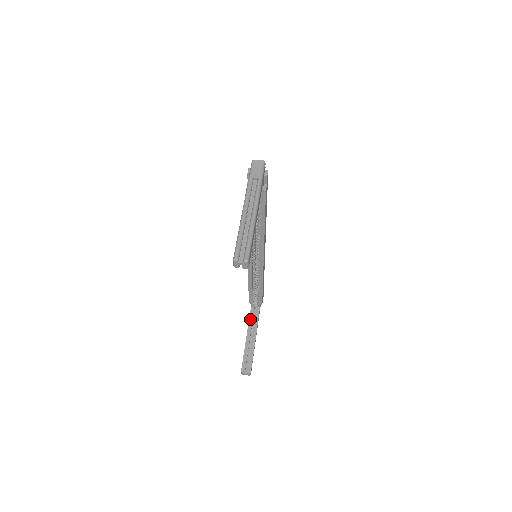
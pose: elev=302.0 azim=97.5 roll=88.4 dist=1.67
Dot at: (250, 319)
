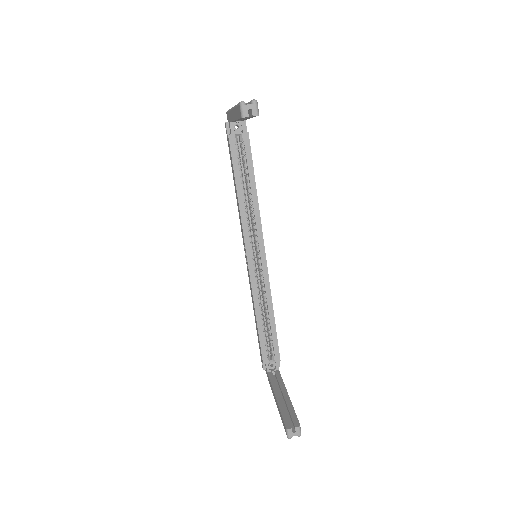
Dot at: (272, 382)
